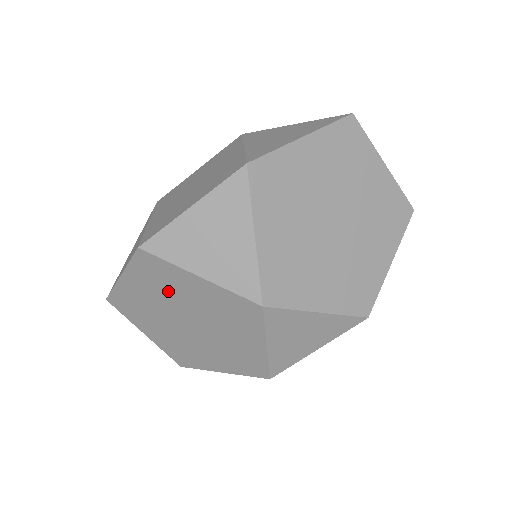
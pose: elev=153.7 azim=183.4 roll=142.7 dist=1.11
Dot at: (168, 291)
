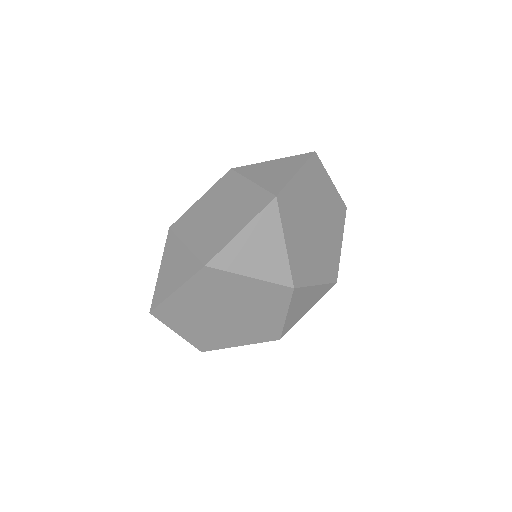
Dot at: (218, 293)
